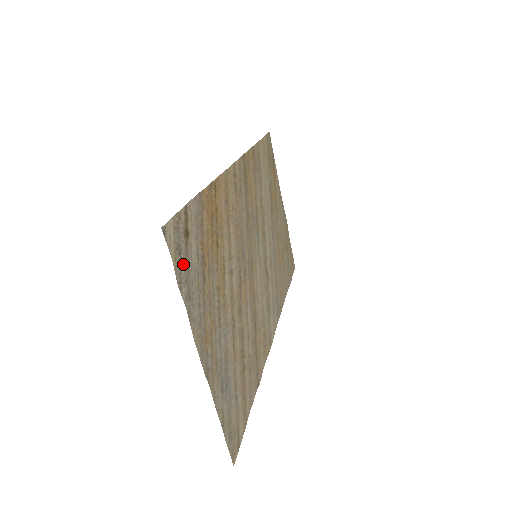
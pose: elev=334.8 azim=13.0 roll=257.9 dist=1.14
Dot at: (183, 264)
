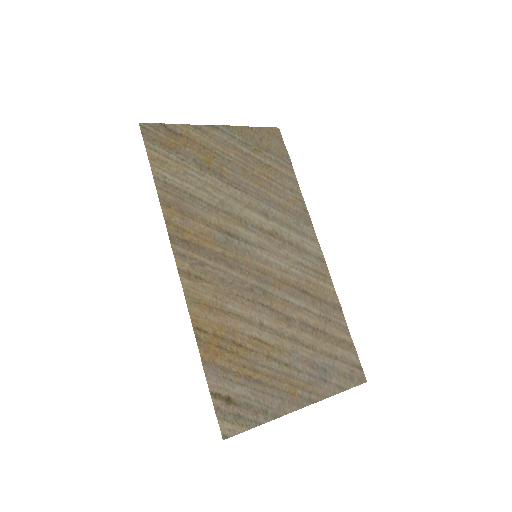
Dot at: (246, 414)
